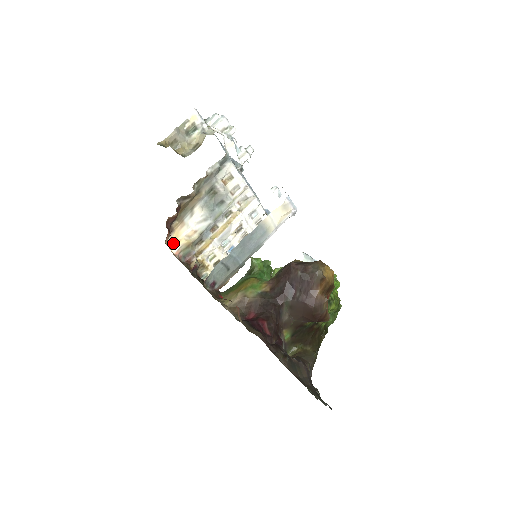
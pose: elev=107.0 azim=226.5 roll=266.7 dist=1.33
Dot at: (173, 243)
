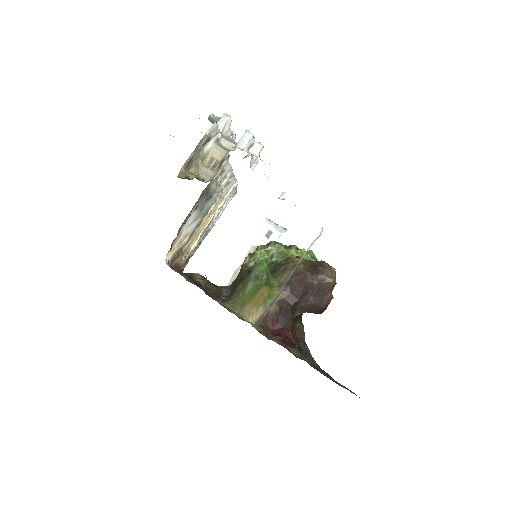
Dot at: (167, 255)
